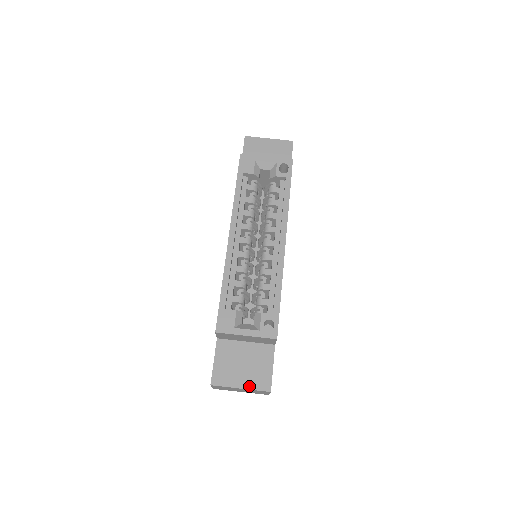
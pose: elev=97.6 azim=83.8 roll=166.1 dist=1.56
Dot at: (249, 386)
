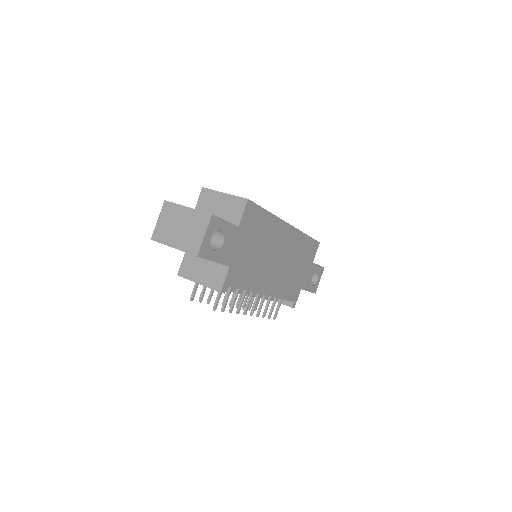
Dot at: (196, 209)
